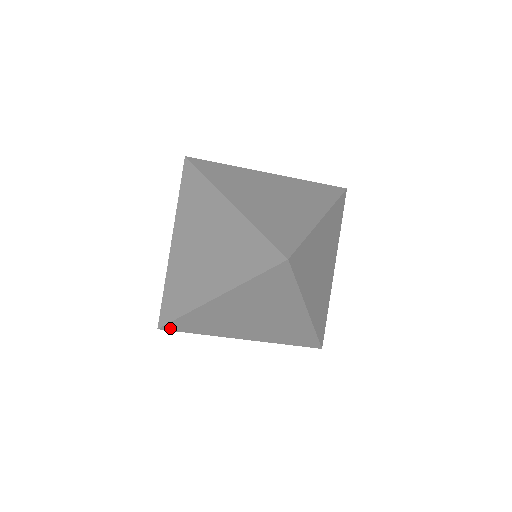
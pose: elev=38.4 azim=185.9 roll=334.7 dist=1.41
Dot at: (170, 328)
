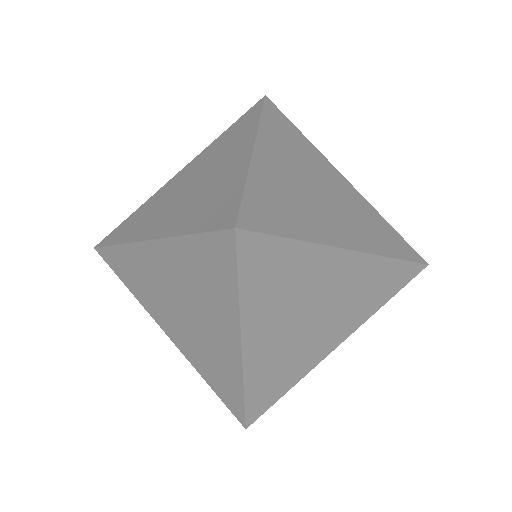
Dot at: (255, 416)
